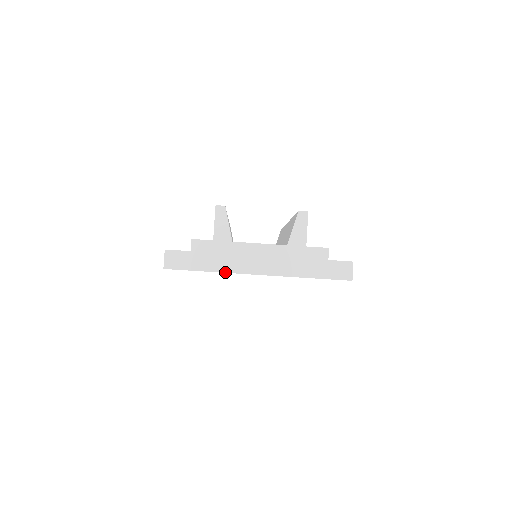
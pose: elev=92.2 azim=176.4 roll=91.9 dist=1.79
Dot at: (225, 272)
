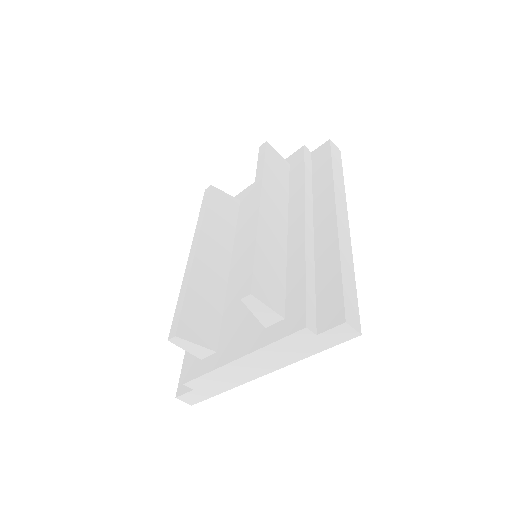
Dot at: occluded
